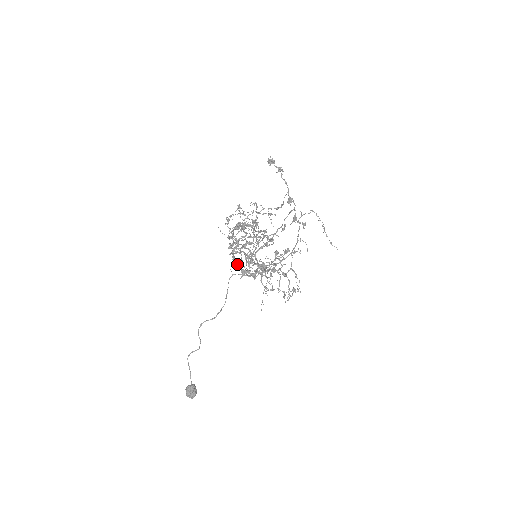
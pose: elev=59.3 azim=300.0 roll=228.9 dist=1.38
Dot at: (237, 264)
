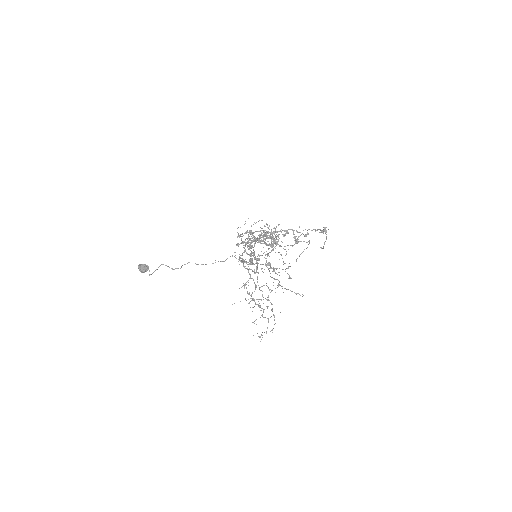
Dot at: occluded
